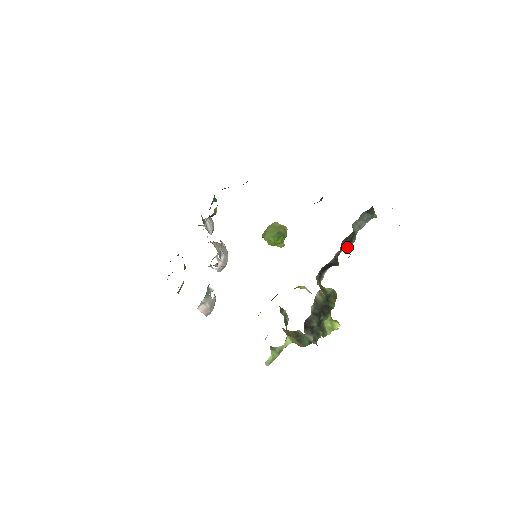
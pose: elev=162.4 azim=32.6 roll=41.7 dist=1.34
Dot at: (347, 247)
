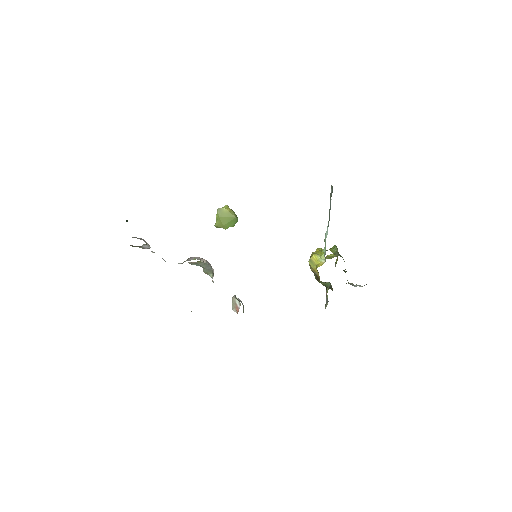
Dot at: occluded
